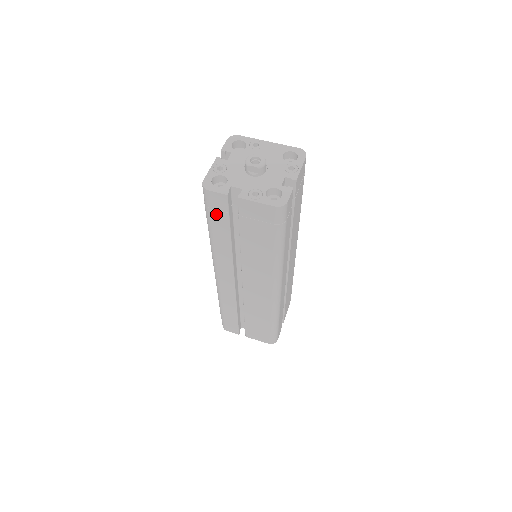
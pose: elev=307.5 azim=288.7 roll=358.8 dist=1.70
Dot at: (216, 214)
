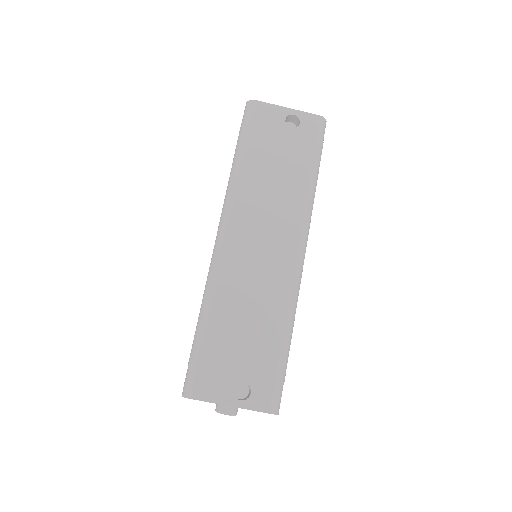
Dot at: occluded
